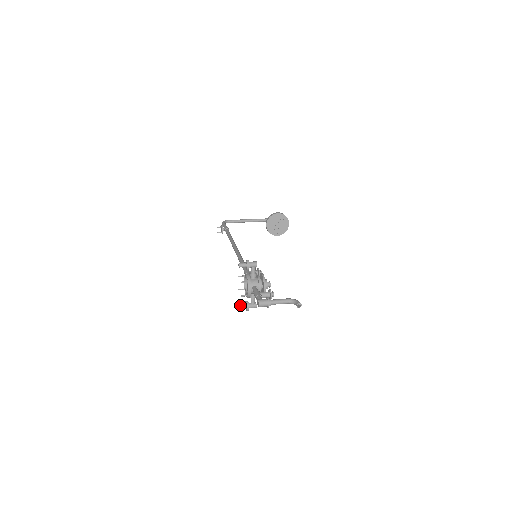
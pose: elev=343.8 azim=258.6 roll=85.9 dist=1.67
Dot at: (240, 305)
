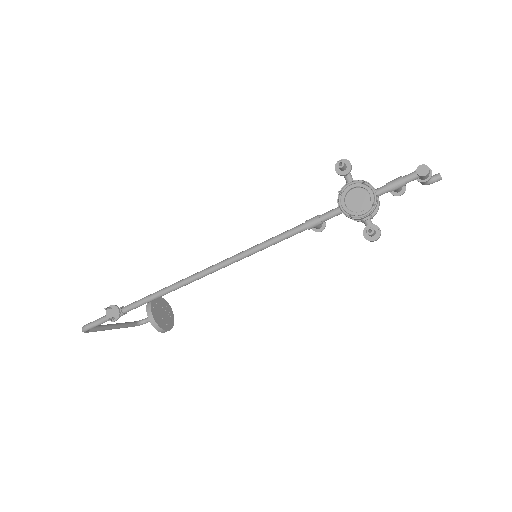
Dot at: (371, 227)
